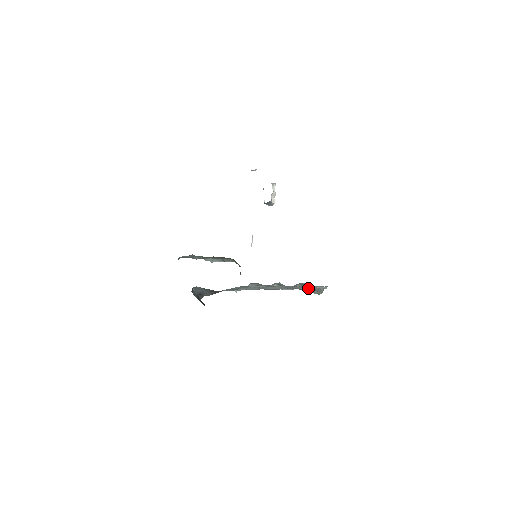
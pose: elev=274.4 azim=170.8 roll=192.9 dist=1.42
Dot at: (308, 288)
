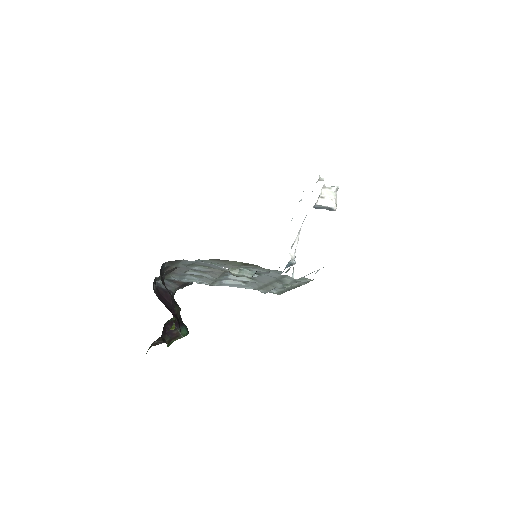
Dot at: (215, 268)
